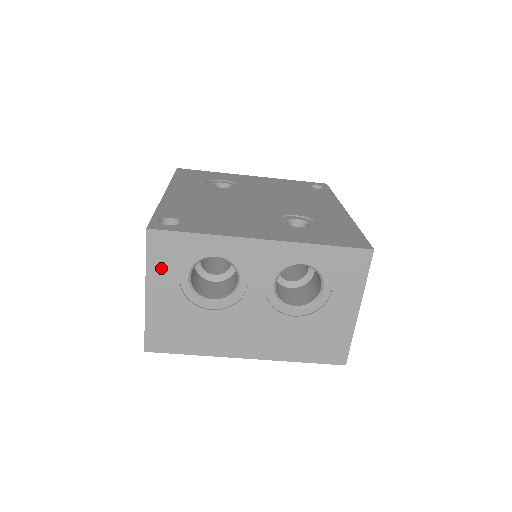
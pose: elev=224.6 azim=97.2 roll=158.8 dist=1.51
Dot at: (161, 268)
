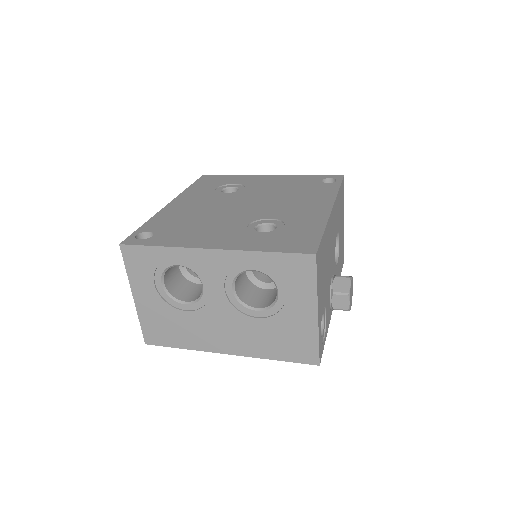
Dot at: (138, 276)
